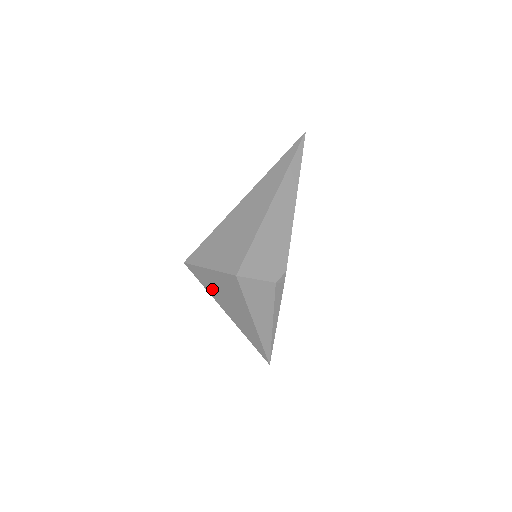
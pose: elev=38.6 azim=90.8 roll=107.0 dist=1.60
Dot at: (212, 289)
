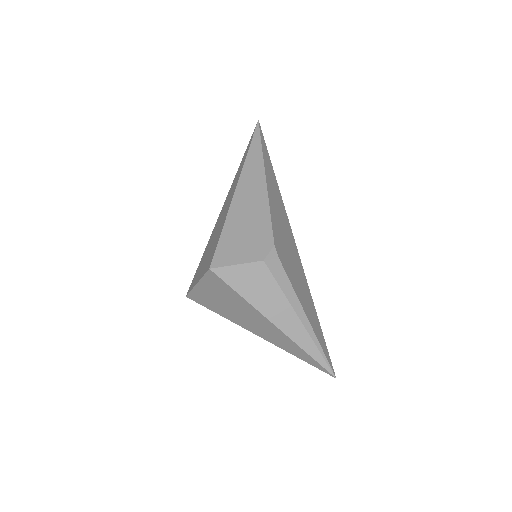
Dot at: (221, 310)
